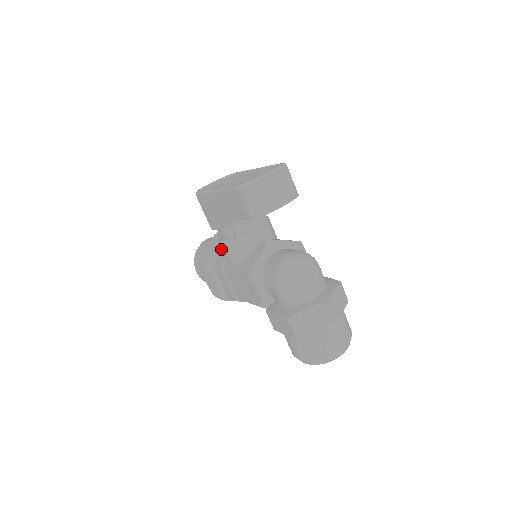
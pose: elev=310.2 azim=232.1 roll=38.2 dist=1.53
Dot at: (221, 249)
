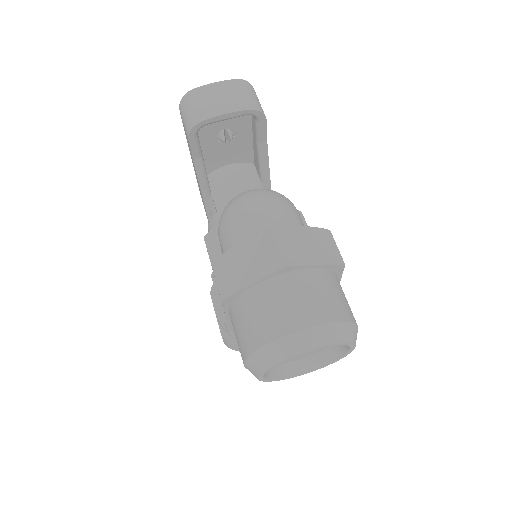
Dot at: occluded
